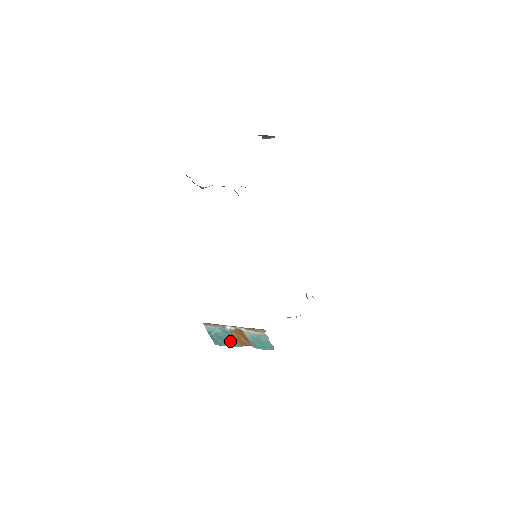
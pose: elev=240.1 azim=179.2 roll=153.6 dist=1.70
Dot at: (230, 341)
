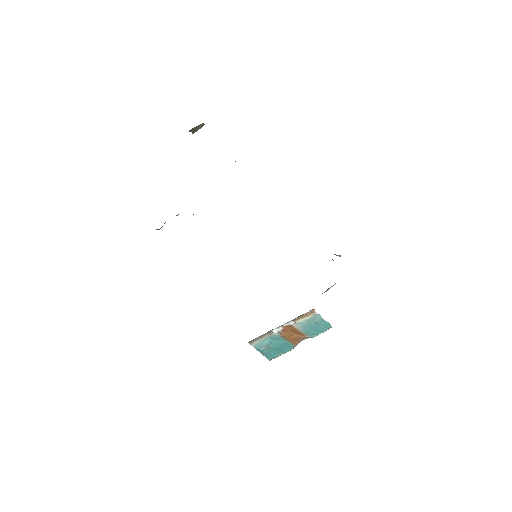
Dot at: (283, 346)
